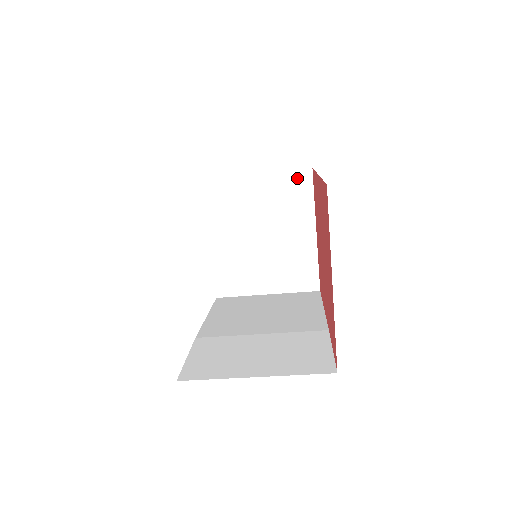
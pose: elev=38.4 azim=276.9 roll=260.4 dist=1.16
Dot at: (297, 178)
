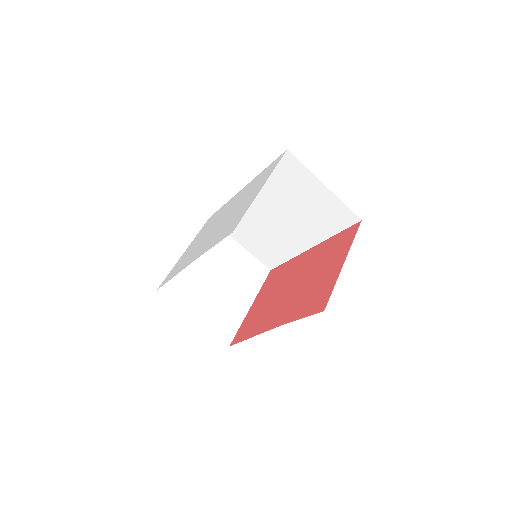
Dot at: (260, 268)
